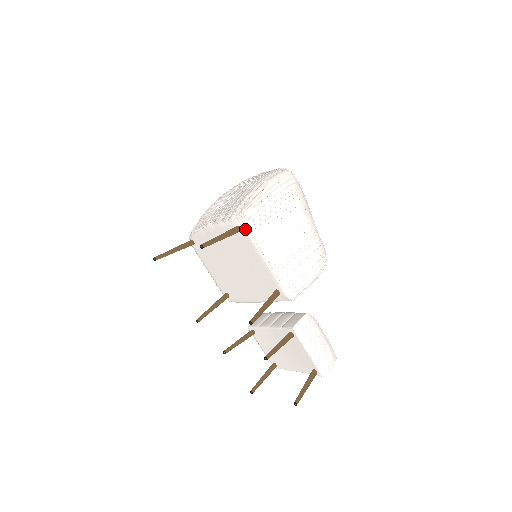
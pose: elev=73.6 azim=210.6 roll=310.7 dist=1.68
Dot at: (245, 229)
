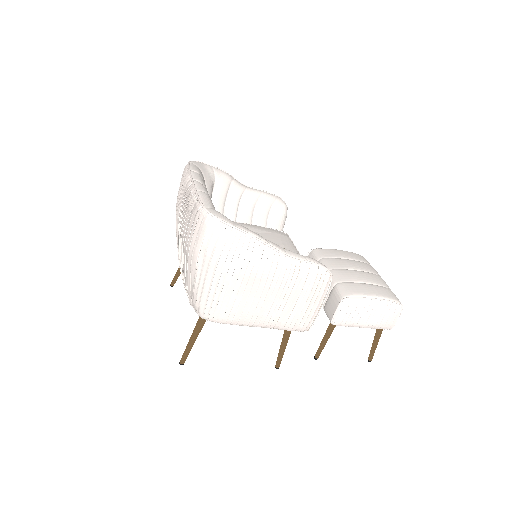
Dot at: (209, 320)
